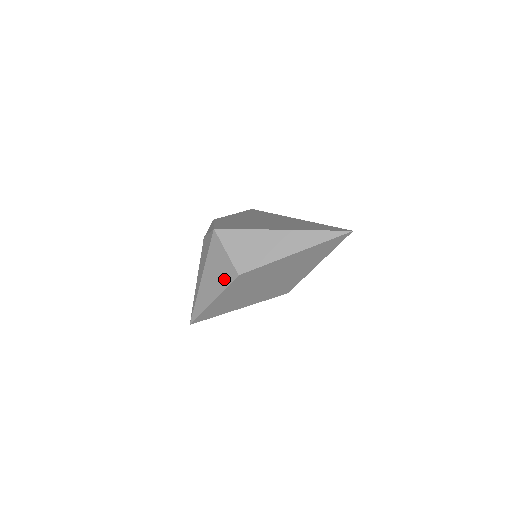
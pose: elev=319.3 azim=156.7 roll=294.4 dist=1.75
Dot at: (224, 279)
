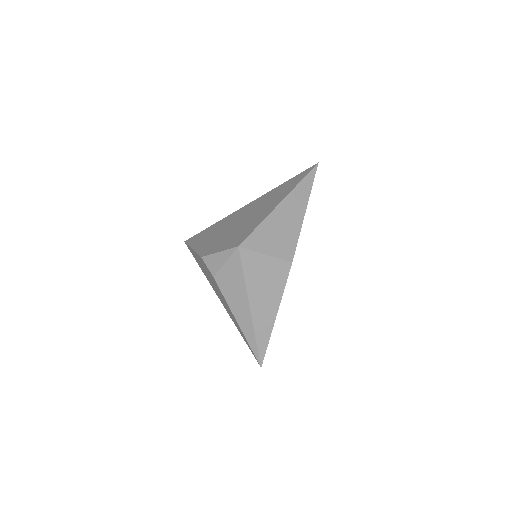
Dot at: (278, 282)
